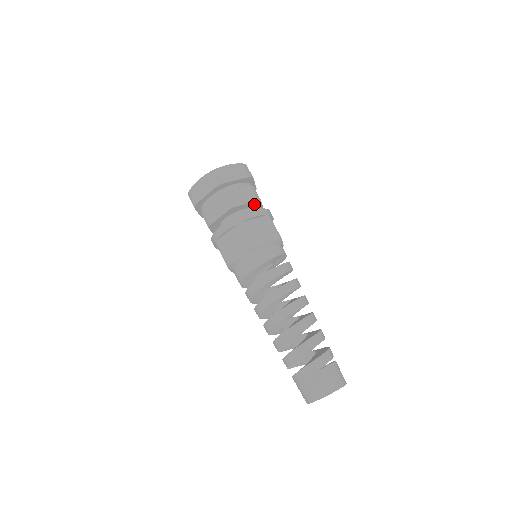
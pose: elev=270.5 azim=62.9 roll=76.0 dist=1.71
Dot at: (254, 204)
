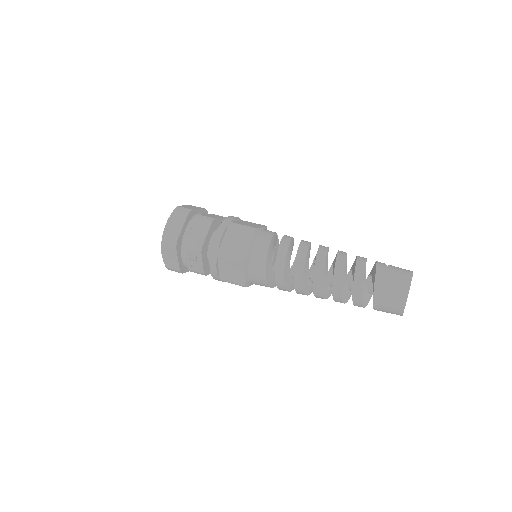
Dot at: occluded
